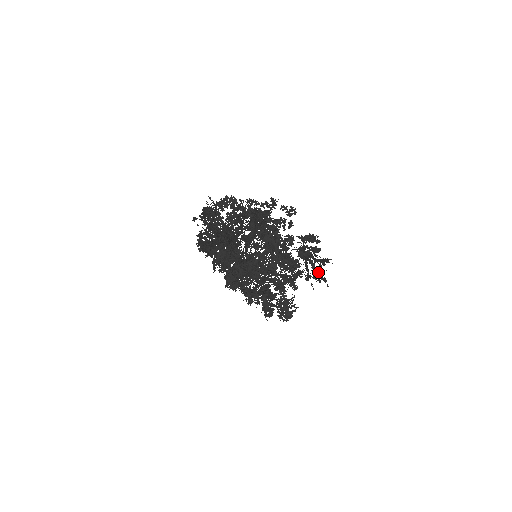
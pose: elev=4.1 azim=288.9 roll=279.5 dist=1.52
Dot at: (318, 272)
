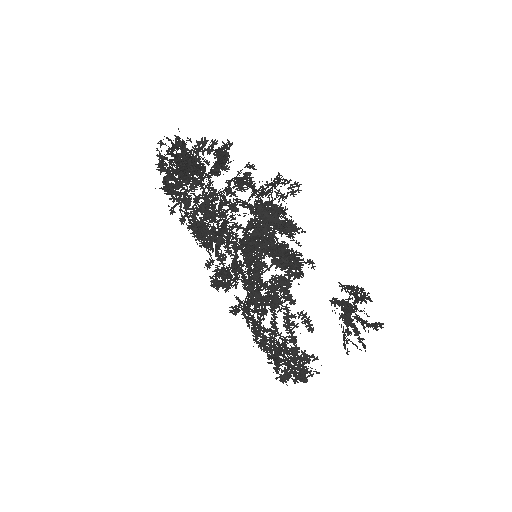
Dot at: (353, 327)
